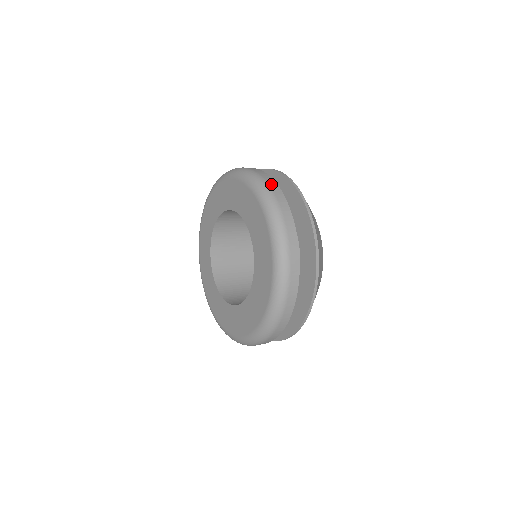
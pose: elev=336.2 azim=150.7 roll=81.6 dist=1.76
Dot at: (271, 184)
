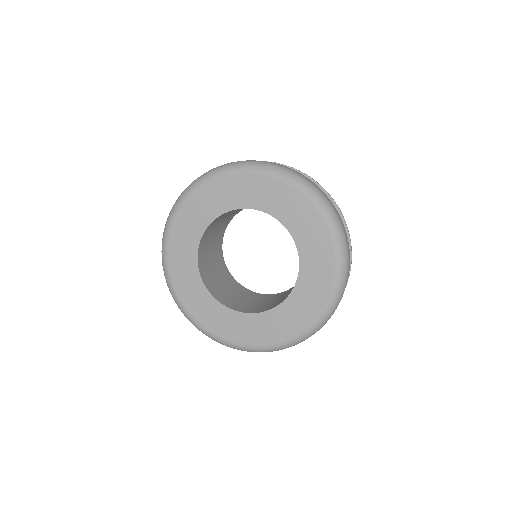
Dot at: (290, 168)
